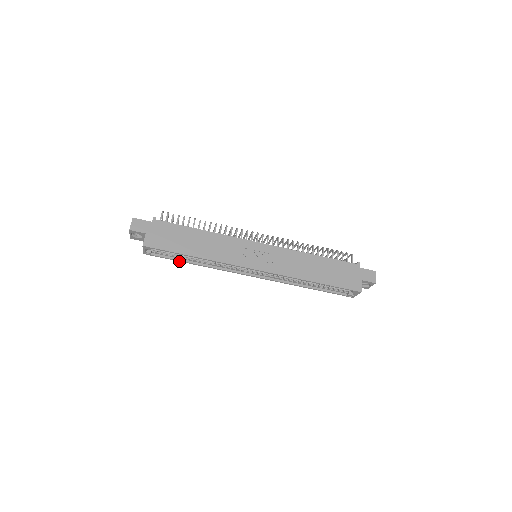
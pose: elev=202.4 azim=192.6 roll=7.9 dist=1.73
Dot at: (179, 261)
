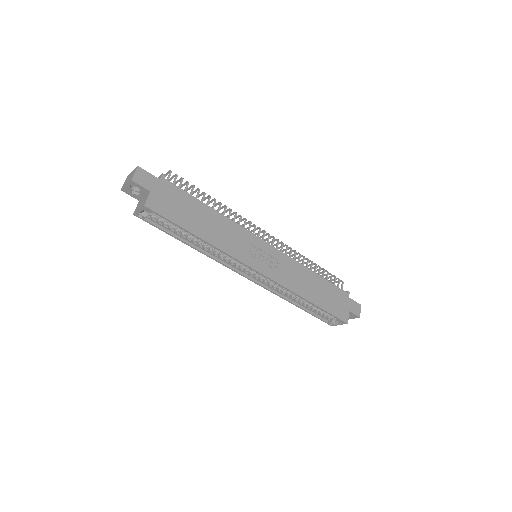
Dot at: occluded
